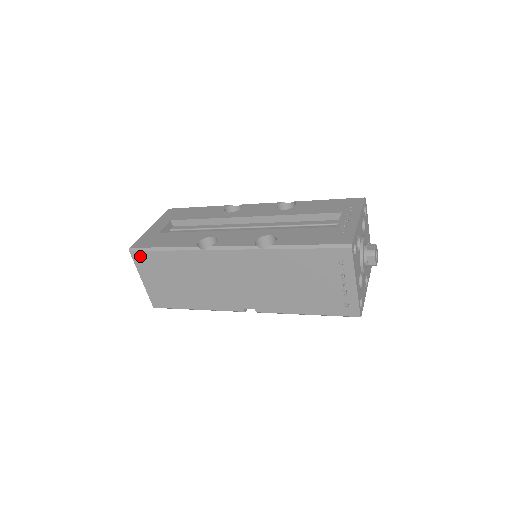
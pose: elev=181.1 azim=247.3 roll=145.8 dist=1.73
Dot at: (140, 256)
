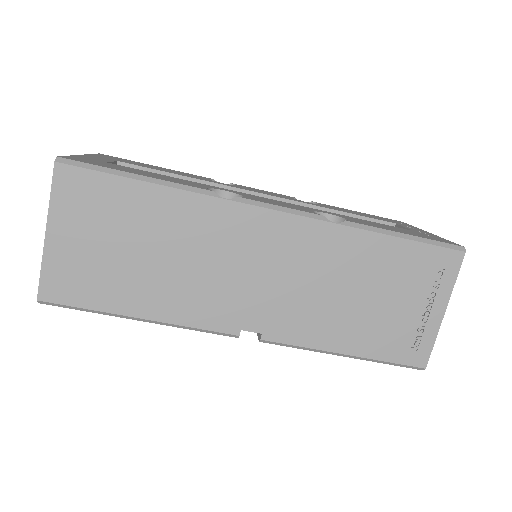
Dot at: (75, 178)
